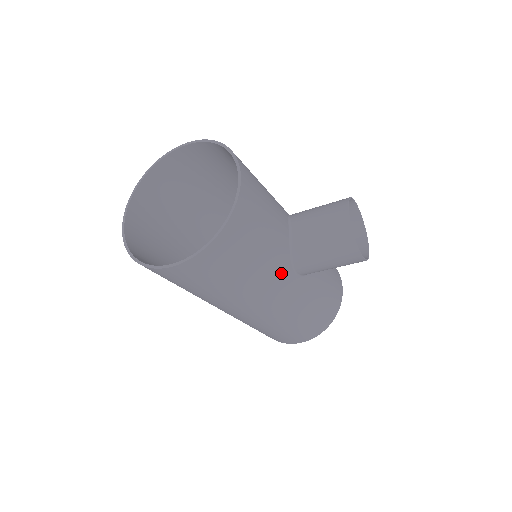
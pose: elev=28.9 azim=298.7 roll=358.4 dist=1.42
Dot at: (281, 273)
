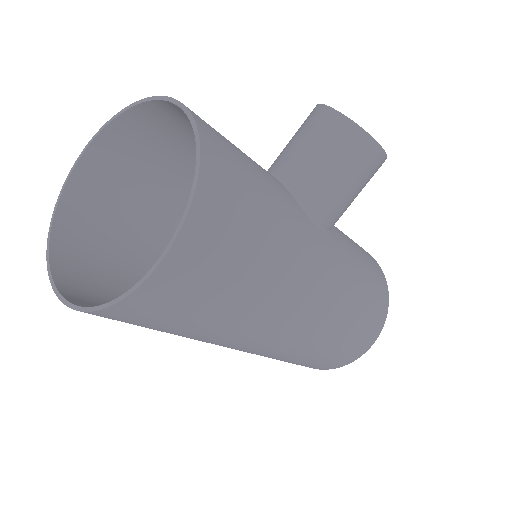
Dot at: (305, 229)
